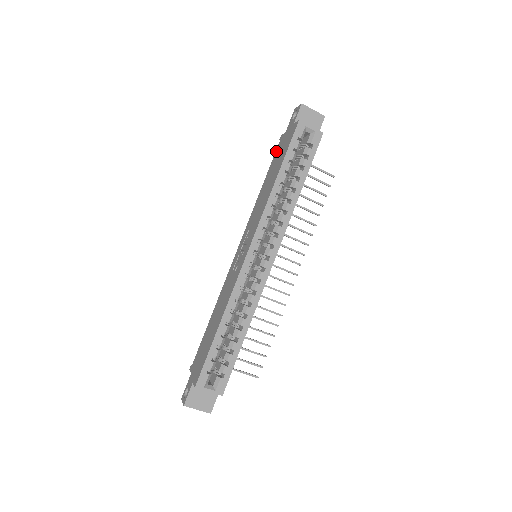
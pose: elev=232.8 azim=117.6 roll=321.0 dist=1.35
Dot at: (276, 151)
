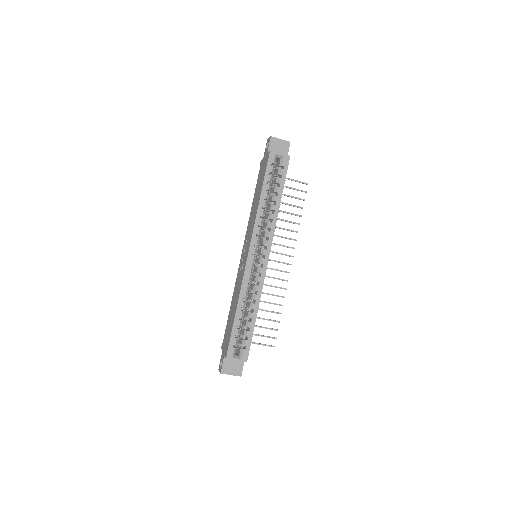
Dot at: (258, 174)
